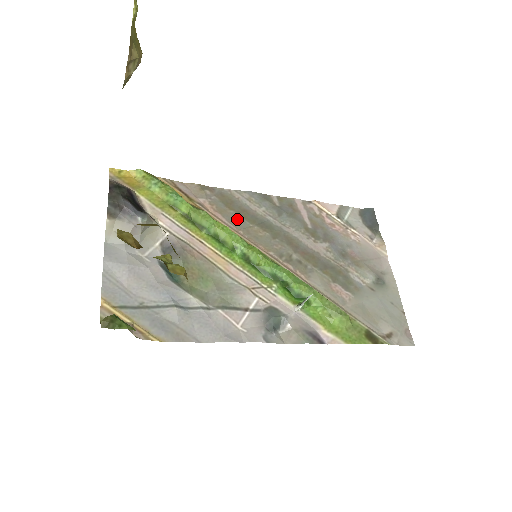
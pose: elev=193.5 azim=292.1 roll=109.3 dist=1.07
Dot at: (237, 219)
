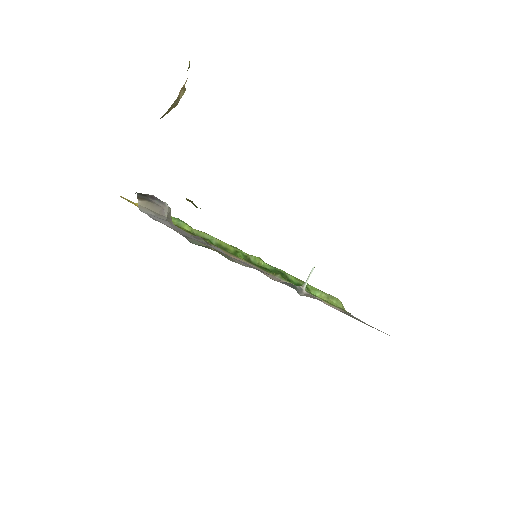
Dot at: occluded
